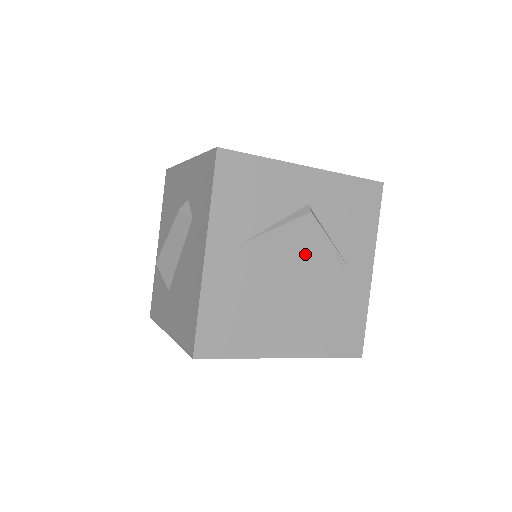
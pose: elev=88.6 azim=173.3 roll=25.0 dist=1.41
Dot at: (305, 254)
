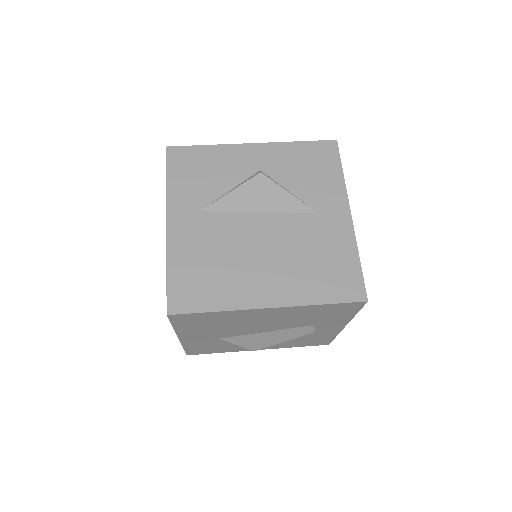
Dot at: (267, 210)
